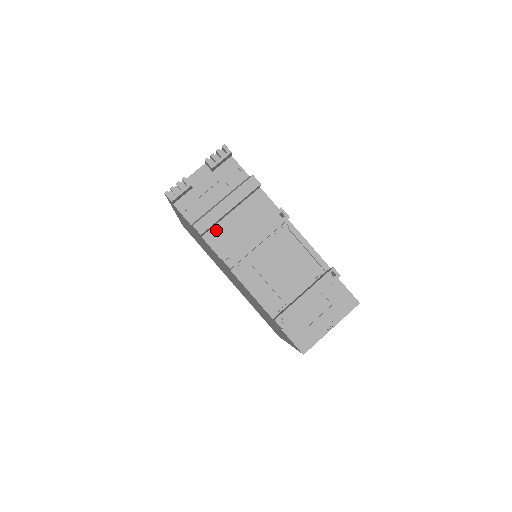
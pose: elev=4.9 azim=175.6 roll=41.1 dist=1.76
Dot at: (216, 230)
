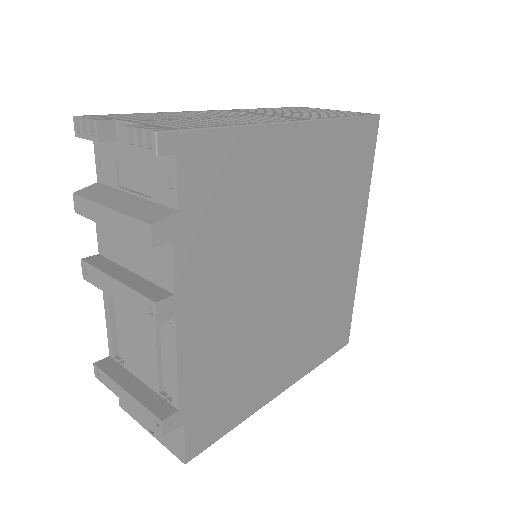
Dot at: occluded
